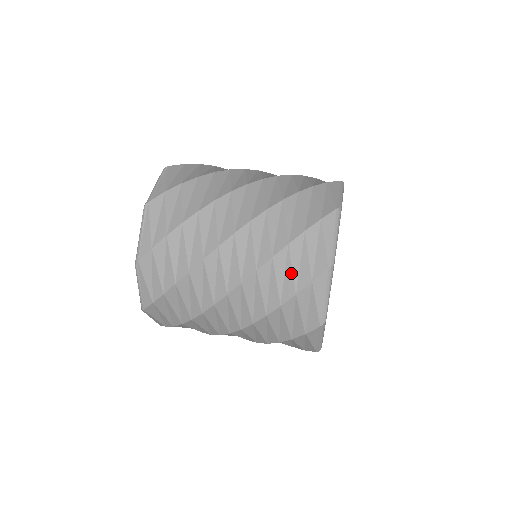
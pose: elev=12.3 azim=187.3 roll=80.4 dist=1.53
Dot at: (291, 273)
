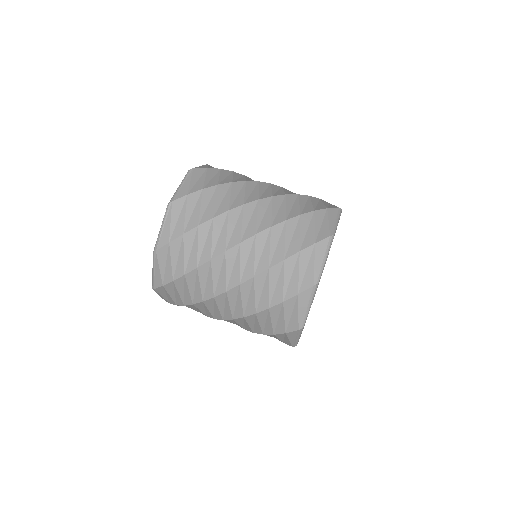
Dot at: (299, 235)
